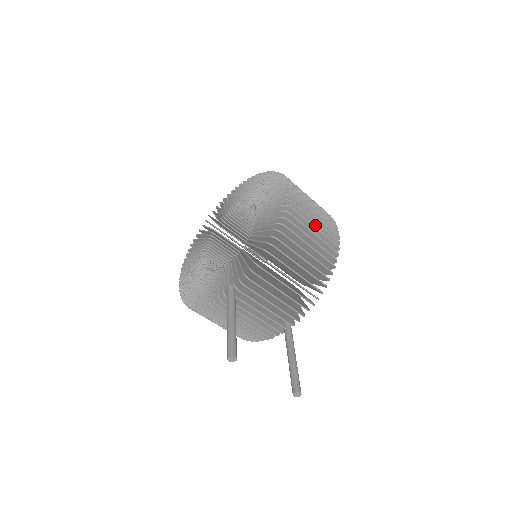
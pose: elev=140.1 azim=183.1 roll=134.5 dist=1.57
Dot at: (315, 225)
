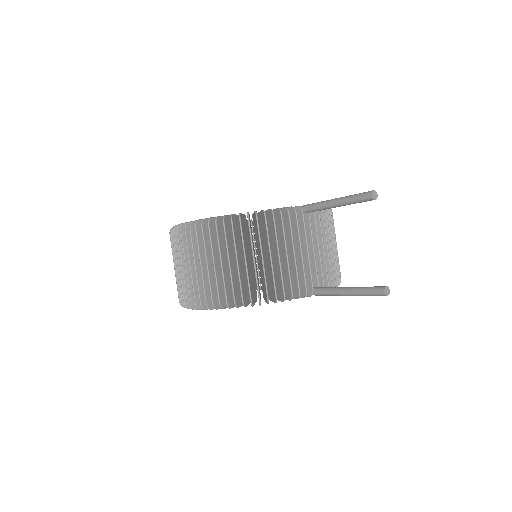
Dot at: occluded
